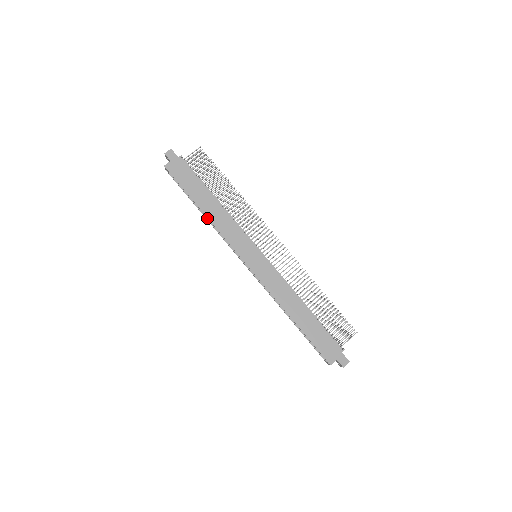
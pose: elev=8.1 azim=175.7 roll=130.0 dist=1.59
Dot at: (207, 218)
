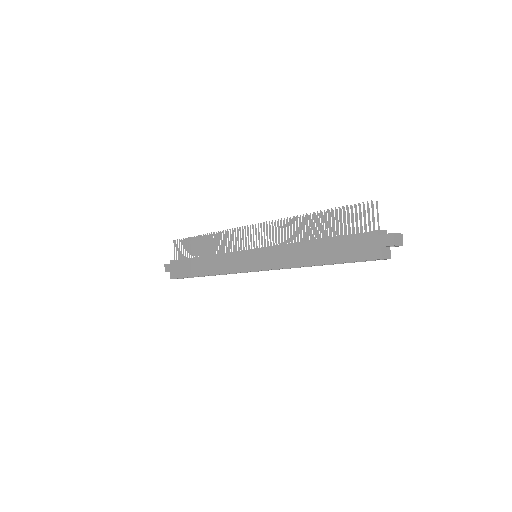
Dot at: occluded
